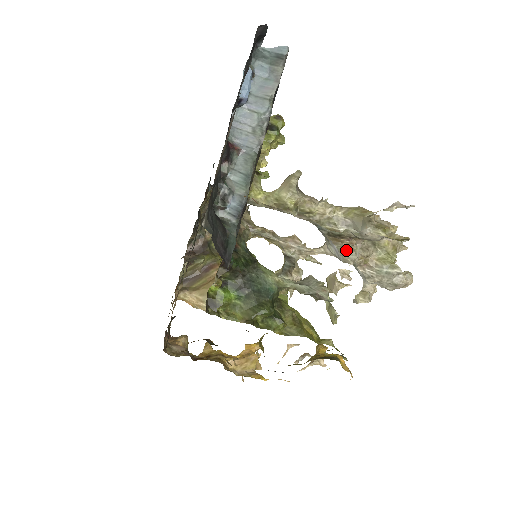
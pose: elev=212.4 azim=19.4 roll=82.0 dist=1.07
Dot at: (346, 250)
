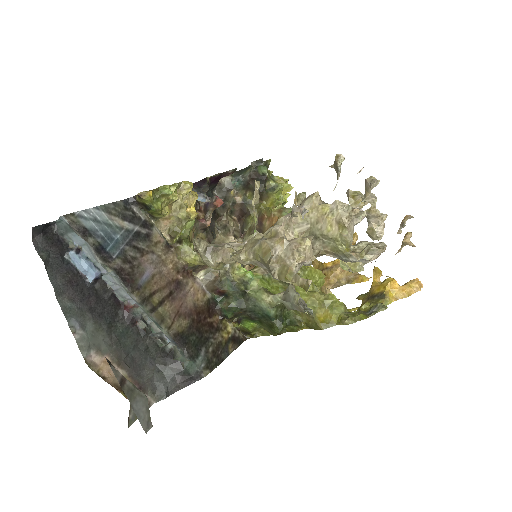
Dot at: occluded
